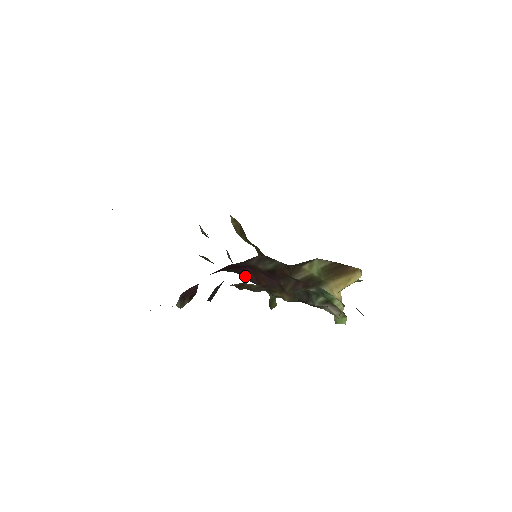
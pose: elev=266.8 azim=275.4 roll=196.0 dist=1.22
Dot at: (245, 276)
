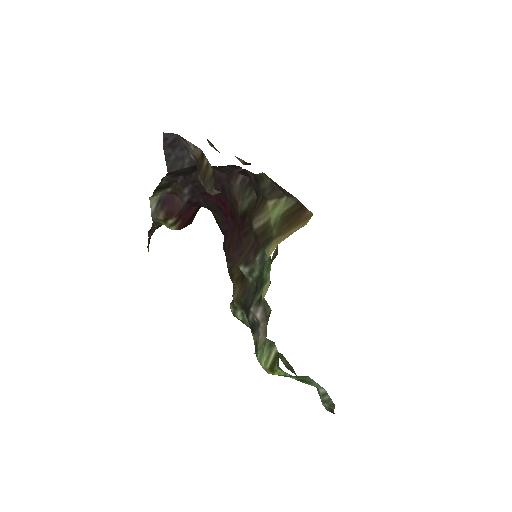
Dot at: (225, 237)
